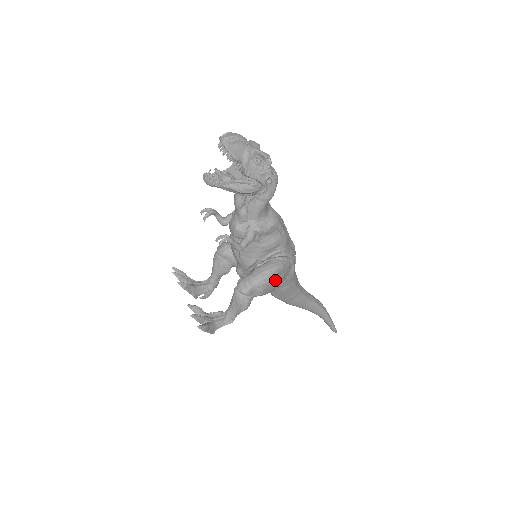
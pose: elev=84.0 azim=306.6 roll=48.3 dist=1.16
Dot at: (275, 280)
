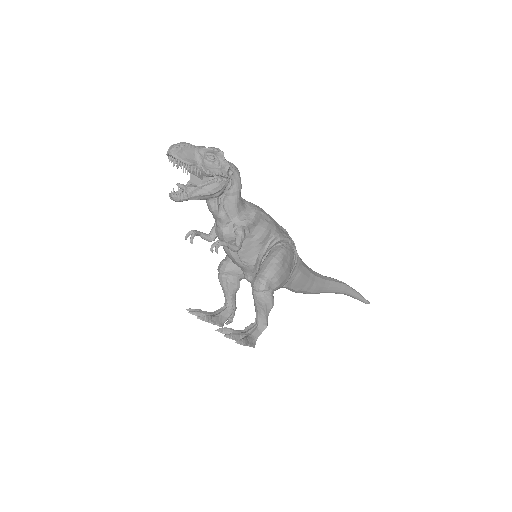
Dot at: (284, 266)
